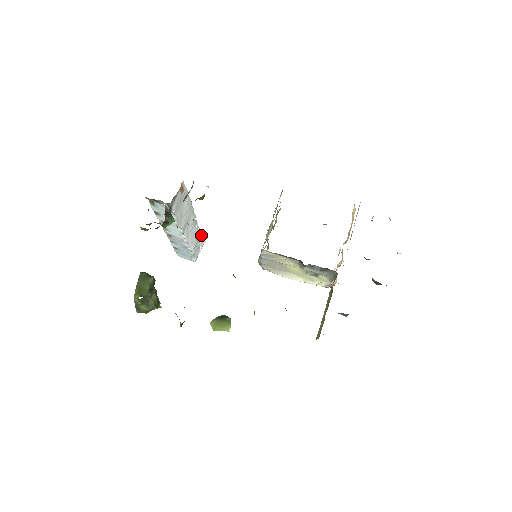
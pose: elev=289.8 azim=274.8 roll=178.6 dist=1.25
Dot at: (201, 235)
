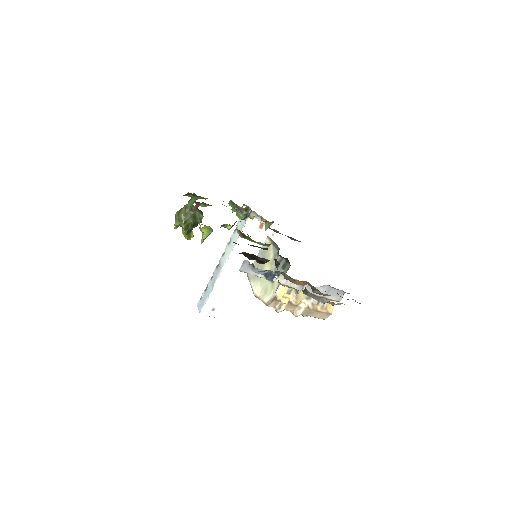
Dot at: occluded
